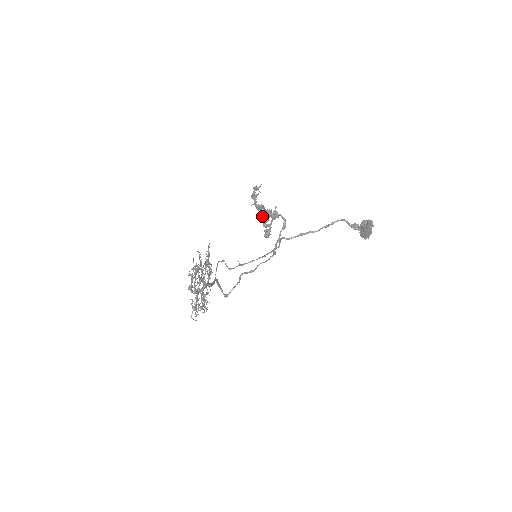
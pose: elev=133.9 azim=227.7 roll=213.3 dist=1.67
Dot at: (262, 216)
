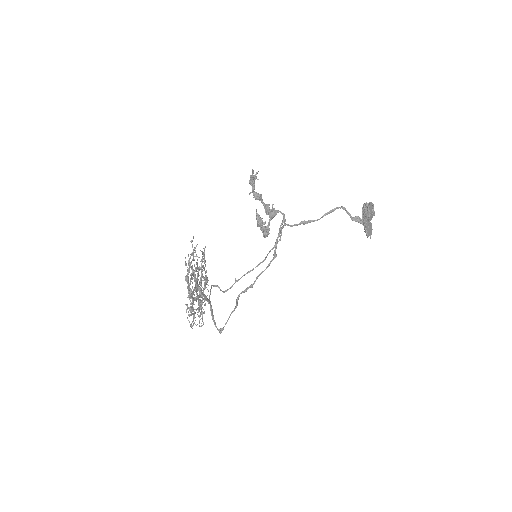
Dot at: (259, 219)
